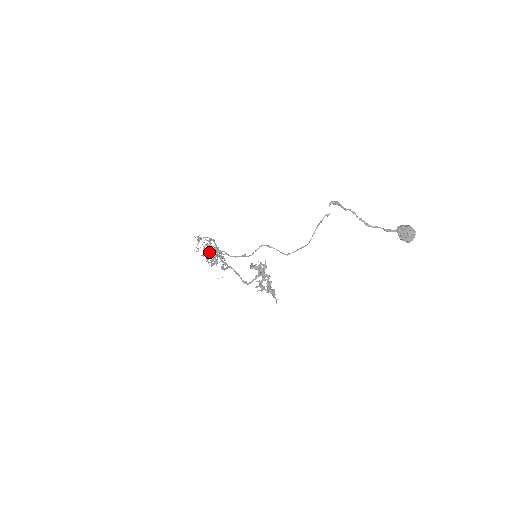
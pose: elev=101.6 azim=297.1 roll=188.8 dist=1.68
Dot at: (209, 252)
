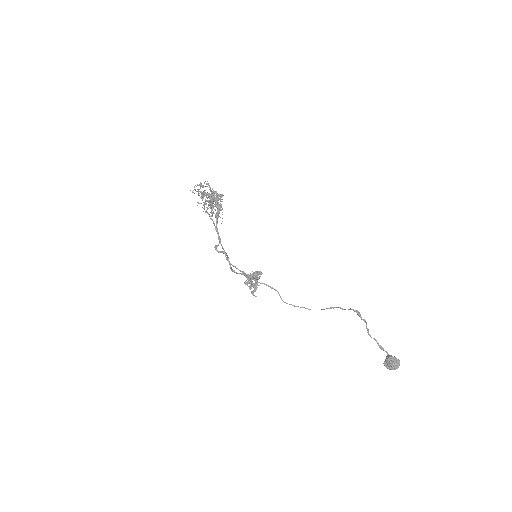
Dot at: occluded
